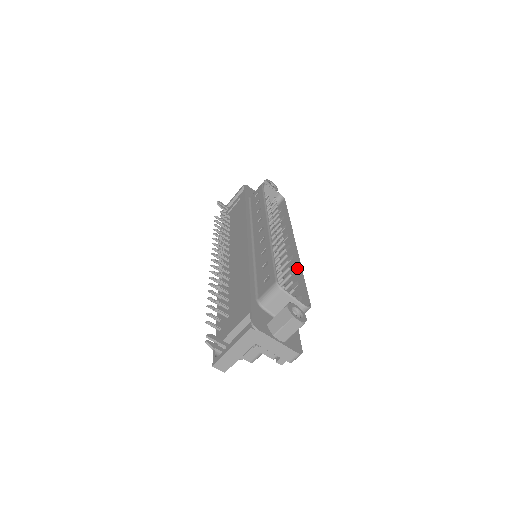
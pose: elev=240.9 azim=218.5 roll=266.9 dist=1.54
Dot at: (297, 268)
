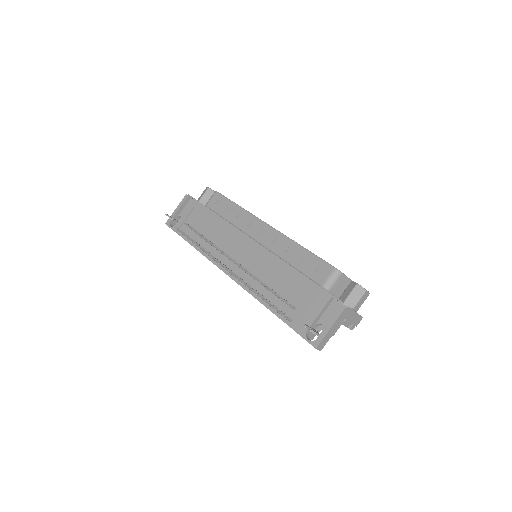
Dot at: occluded
